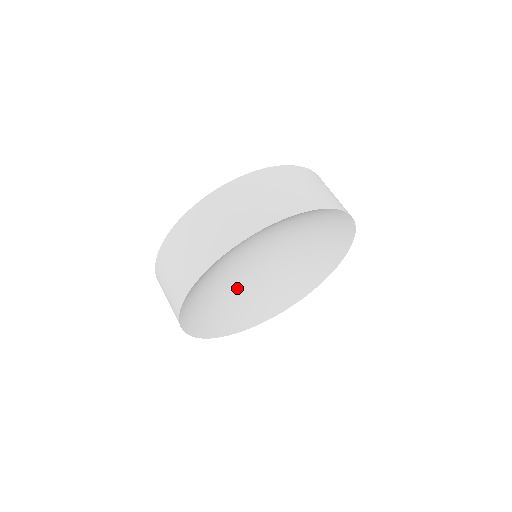
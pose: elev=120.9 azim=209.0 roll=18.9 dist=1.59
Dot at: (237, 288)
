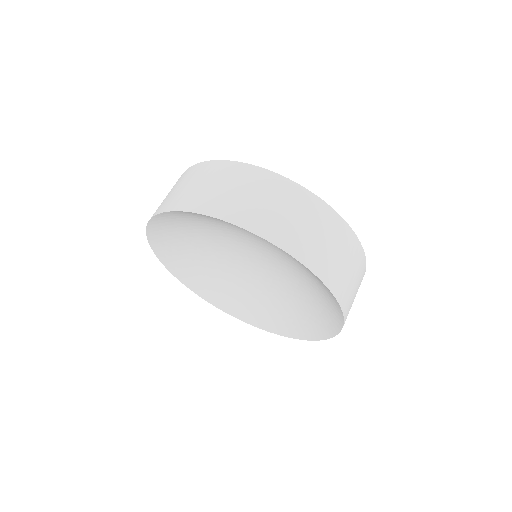
Dot at: (212, 246)
